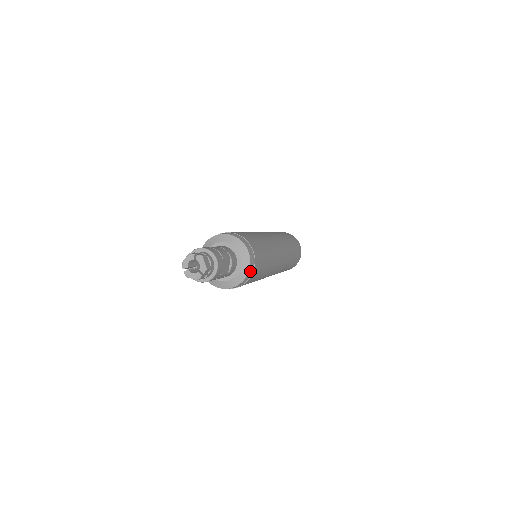
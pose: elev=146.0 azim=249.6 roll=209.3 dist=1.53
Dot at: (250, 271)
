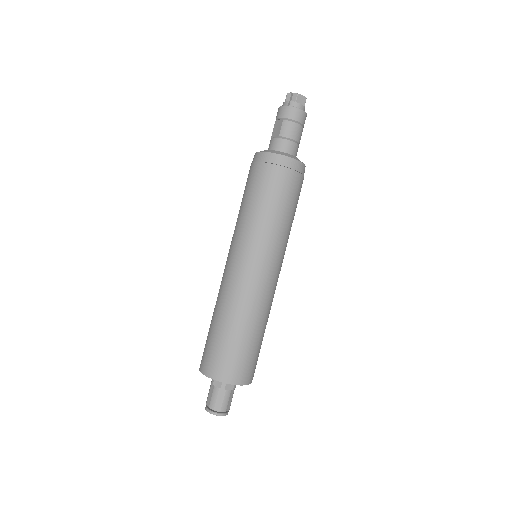
Dot at: occluded
